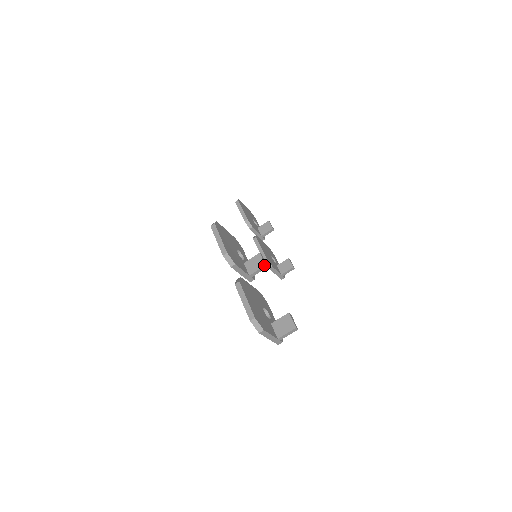
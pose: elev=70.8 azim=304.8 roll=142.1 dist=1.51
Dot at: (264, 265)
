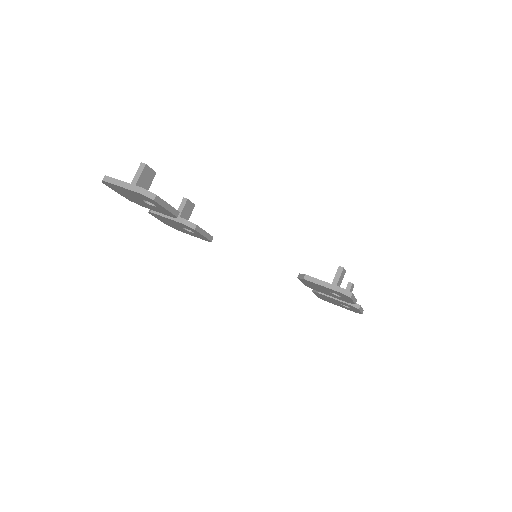
Dot at: (183, 199)
